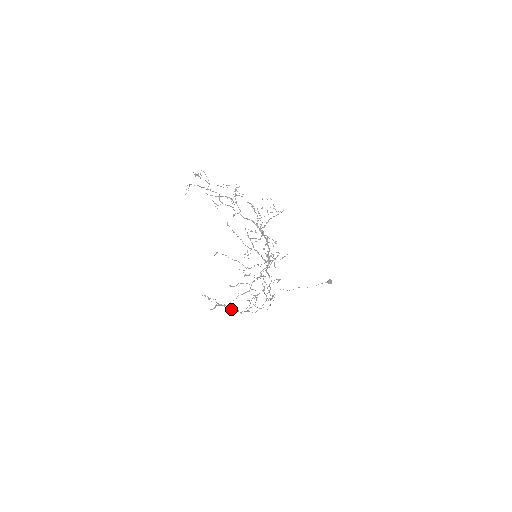
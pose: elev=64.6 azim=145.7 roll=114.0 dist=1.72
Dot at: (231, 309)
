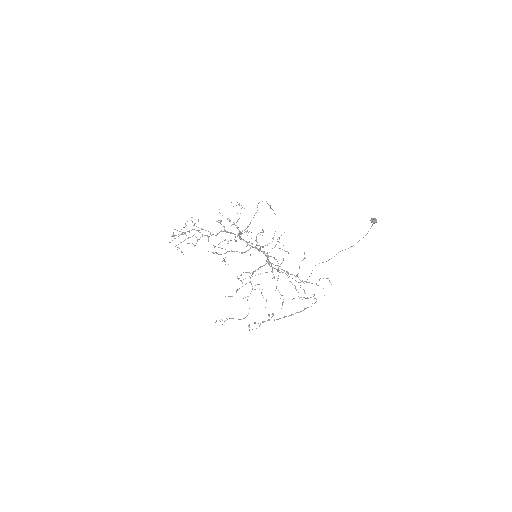
Dot at: occluded
